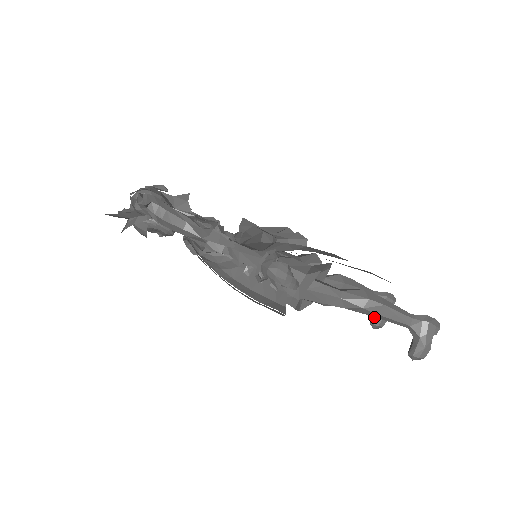
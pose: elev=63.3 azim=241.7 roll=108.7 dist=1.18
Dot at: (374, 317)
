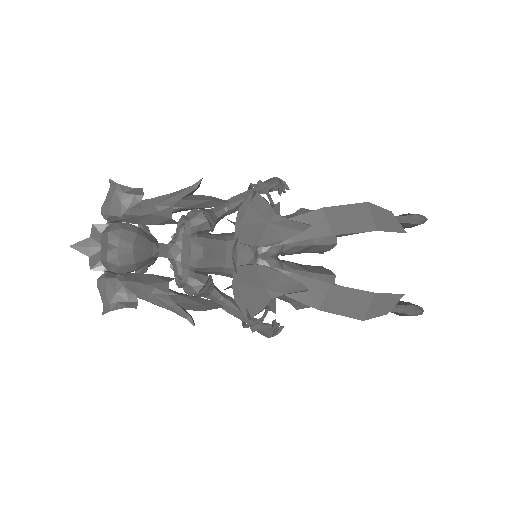
Dot at: occluded
